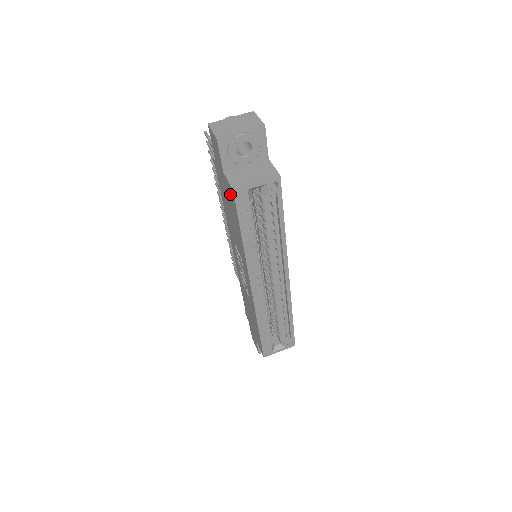
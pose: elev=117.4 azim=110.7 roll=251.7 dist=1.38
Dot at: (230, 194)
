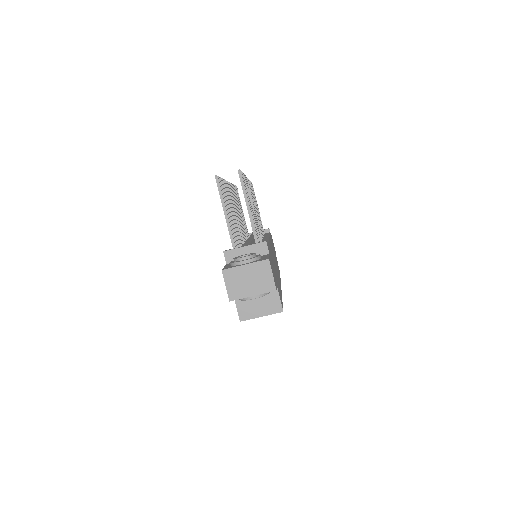
Dot at: occluded
